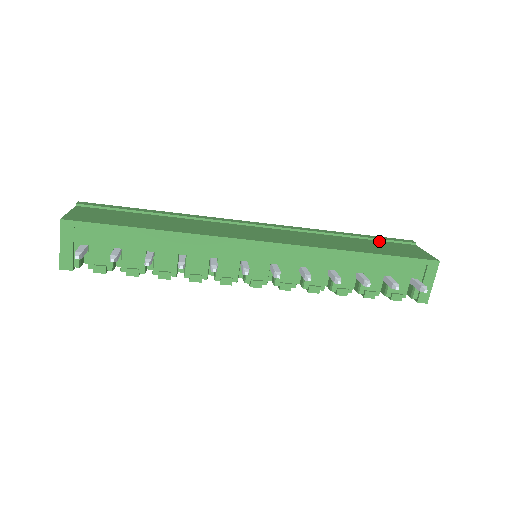
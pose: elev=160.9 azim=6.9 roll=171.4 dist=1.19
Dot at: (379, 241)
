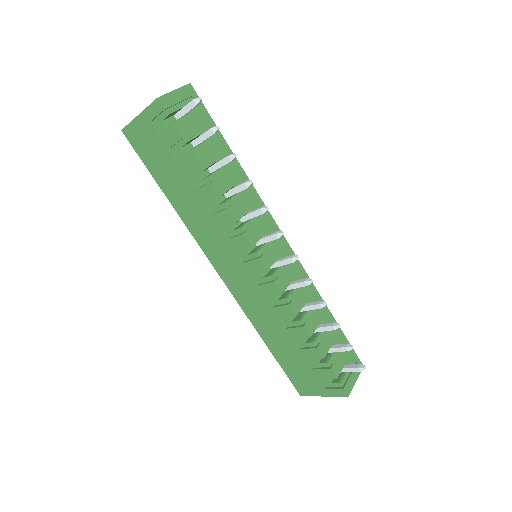
Dot at: occluded
